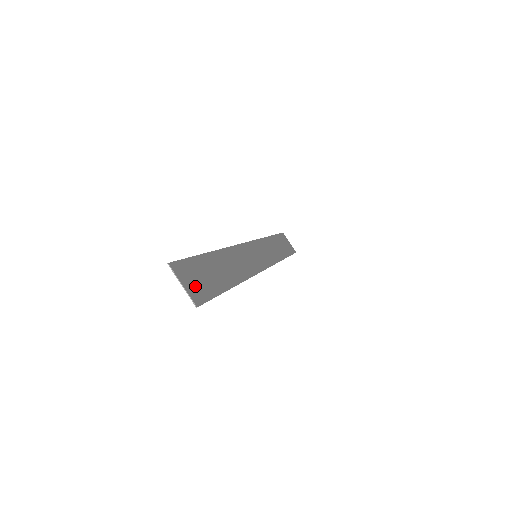
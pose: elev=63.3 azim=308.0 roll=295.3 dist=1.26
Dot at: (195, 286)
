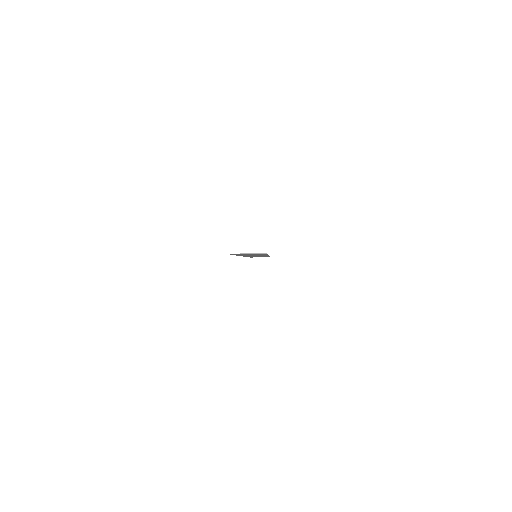
Dot at: occluded
